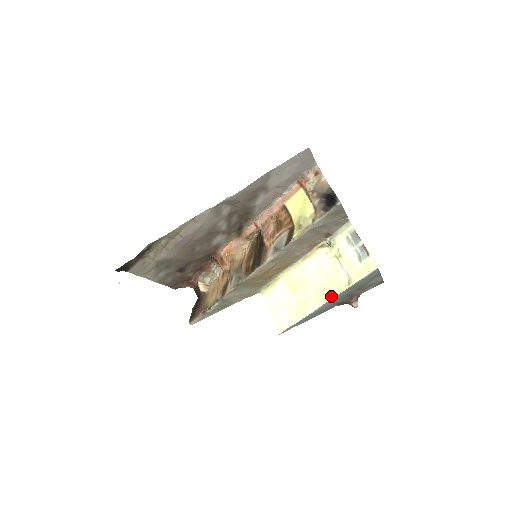
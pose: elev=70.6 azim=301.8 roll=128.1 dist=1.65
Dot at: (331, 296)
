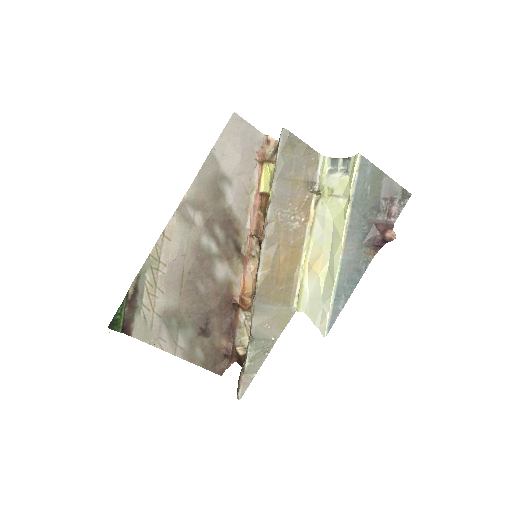
Dot at: (343, 231)
